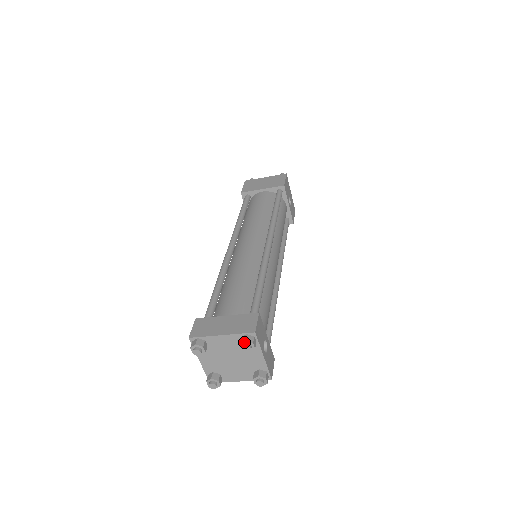
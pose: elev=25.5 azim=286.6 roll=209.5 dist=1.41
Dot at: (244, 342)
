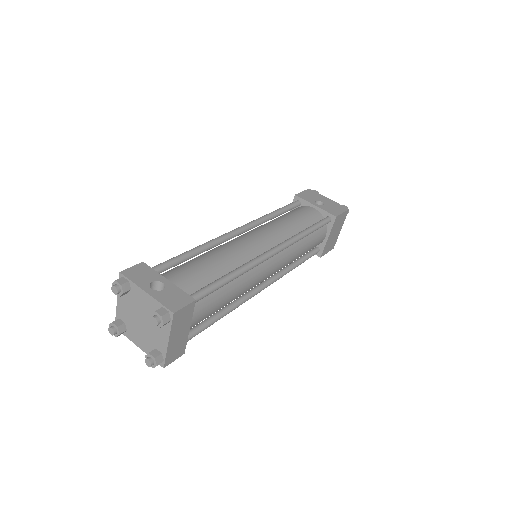
Dot at: (113, 286)
